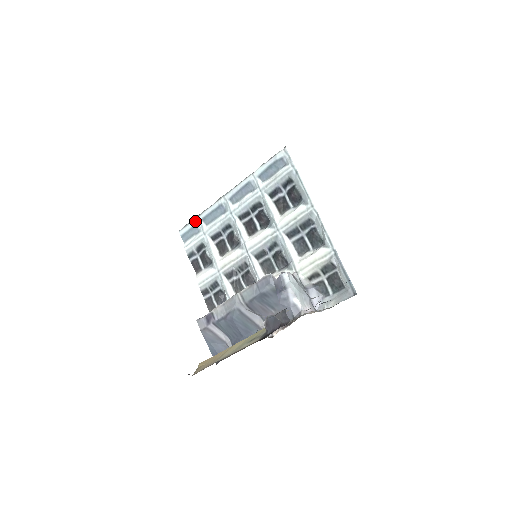
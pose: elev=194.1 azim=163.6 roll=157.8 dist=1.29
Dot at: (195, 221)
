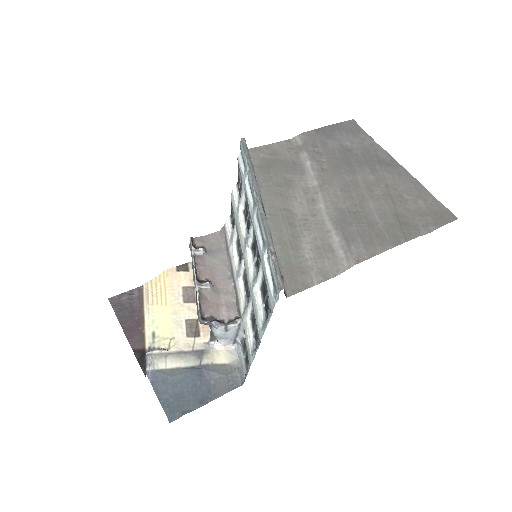
Dot at: (245, 161)
